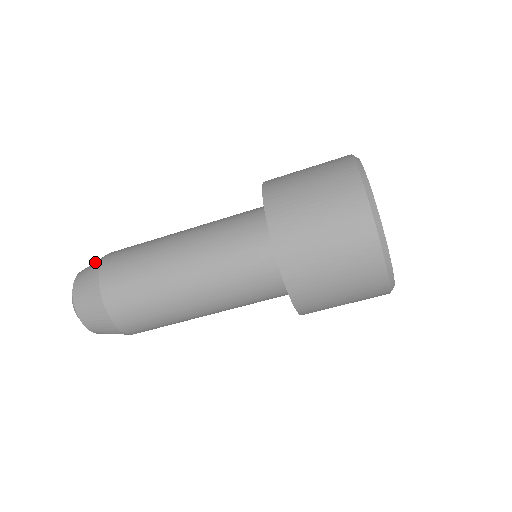
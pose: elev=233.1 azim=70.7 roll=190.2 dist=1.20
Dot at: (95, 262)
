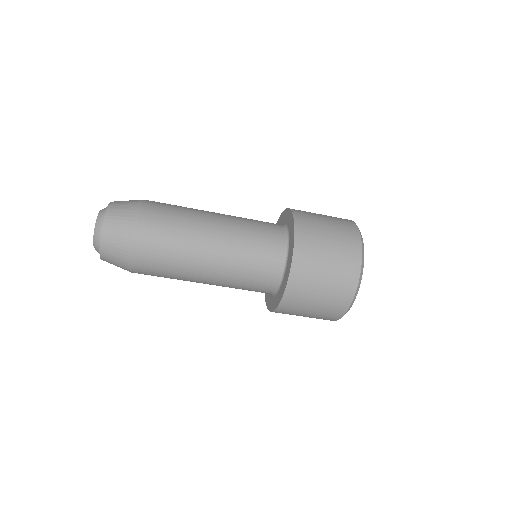
Dot at: occluded
